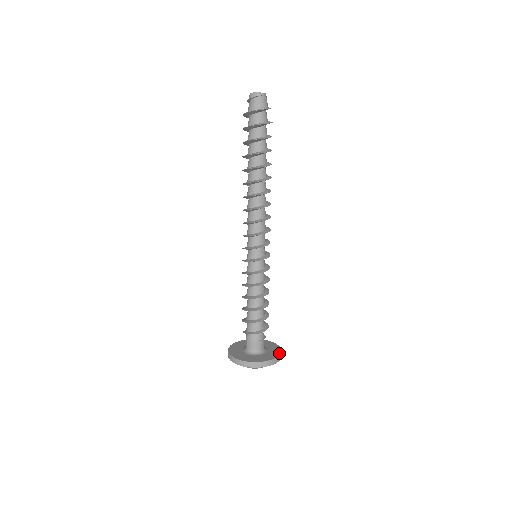
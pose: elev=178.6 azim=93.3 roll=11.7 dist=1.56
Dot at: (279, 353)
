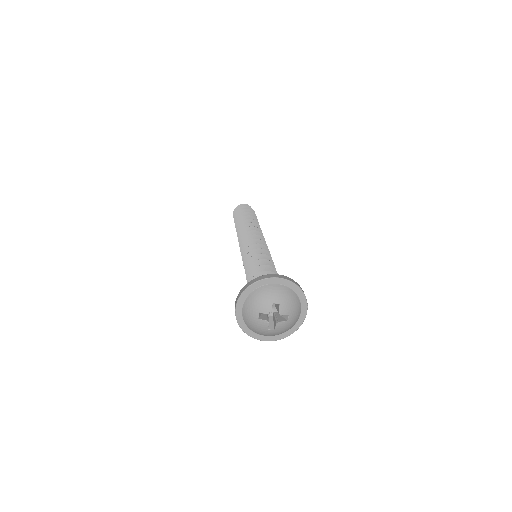
Dot at: occluded
